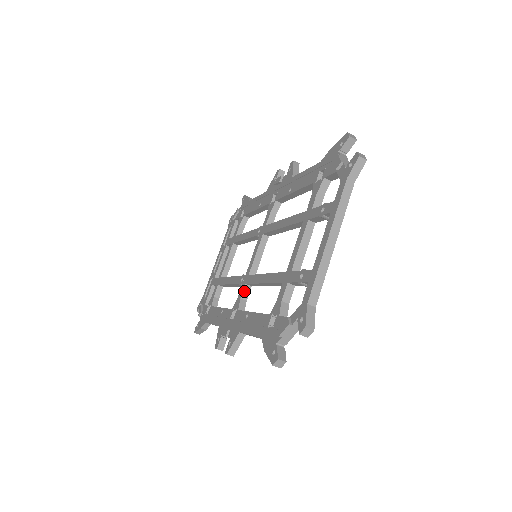
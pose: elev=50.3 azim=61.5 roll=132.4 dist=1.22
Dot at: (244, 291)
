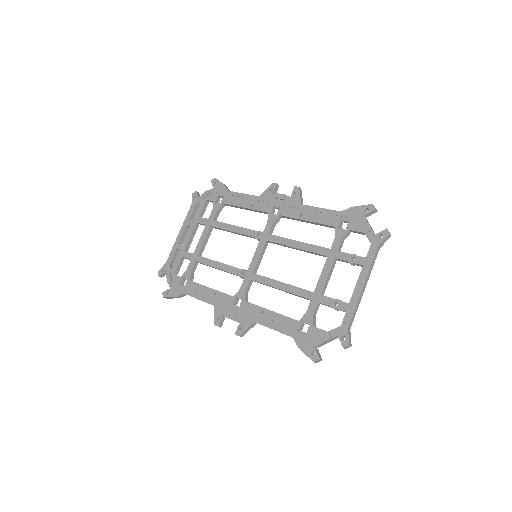
Dot at: (248, 285)
